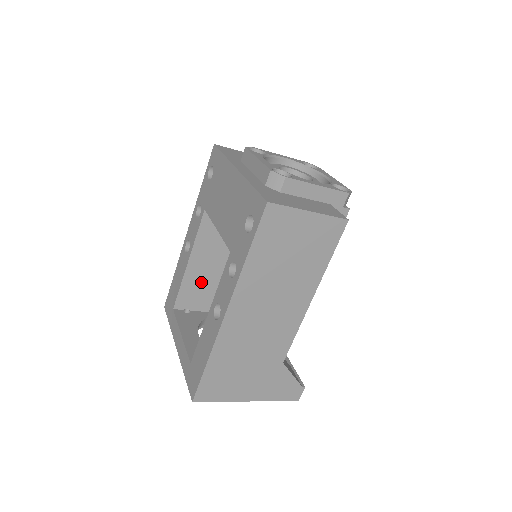
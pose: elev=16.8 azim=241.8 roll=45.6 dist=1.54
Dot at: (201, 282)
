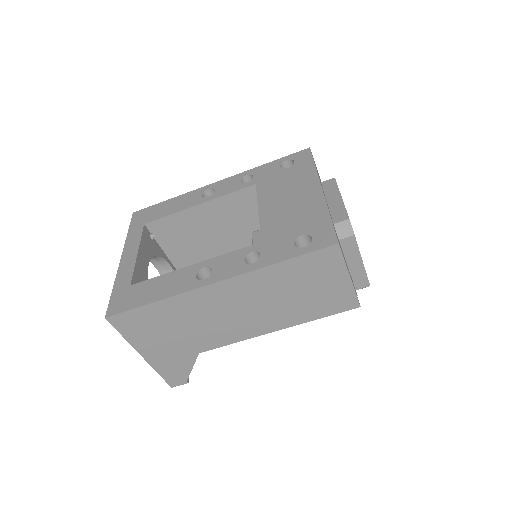
Dot at: (188, 227)
